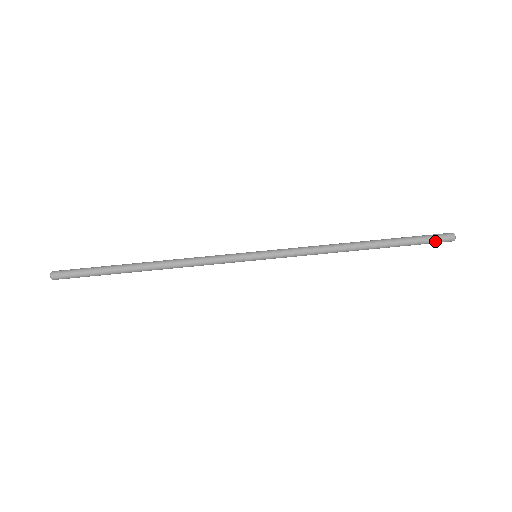
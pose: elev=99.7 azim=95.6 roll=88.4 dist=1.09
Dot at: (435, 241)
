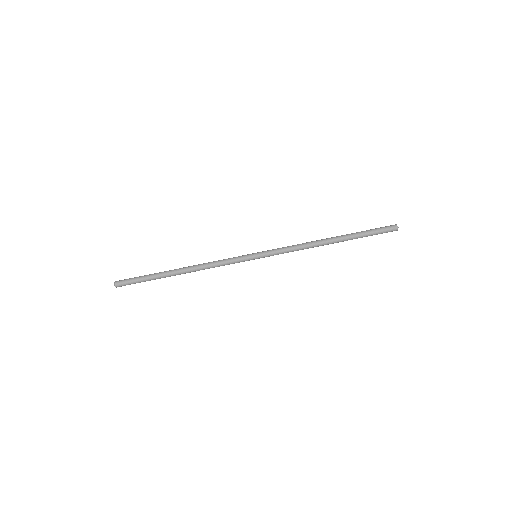
Dot at: occluded
